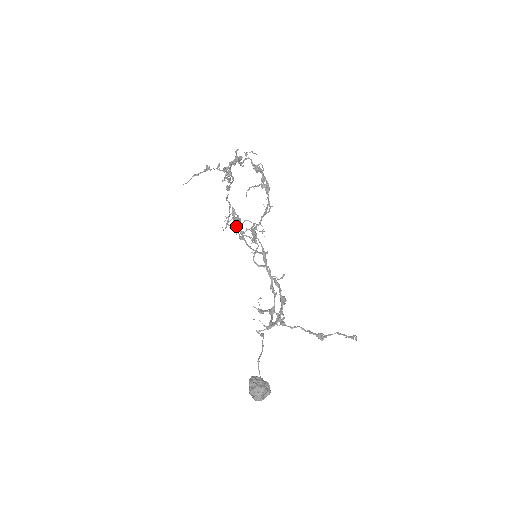
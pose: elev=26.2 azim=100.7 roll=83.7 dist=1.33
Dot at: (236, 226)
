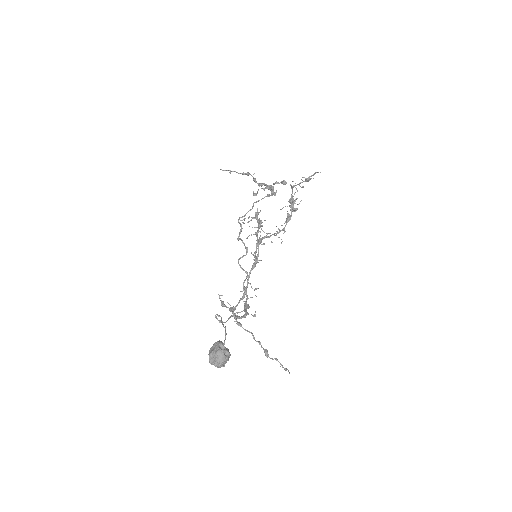
Dot at: occluded
